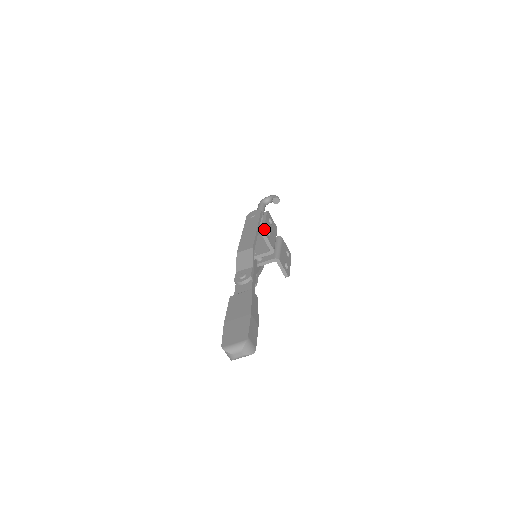
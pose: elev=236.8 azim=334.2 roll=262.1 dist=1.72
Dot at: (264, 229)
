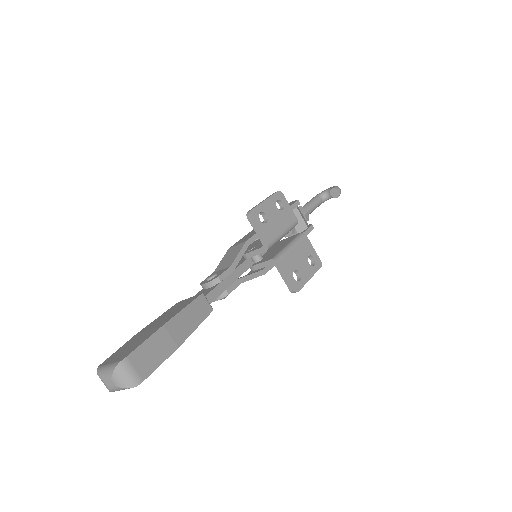
Dot at: (253, 210)
